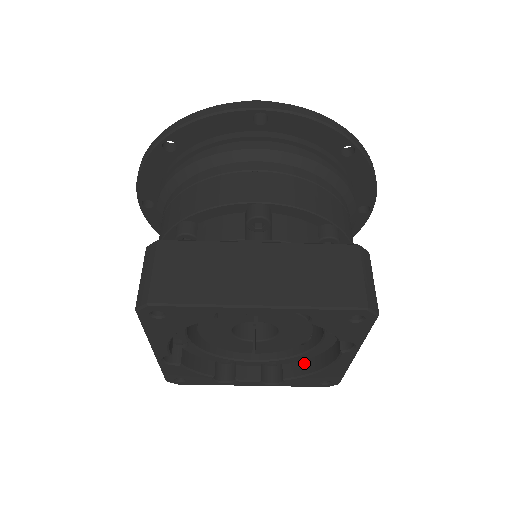
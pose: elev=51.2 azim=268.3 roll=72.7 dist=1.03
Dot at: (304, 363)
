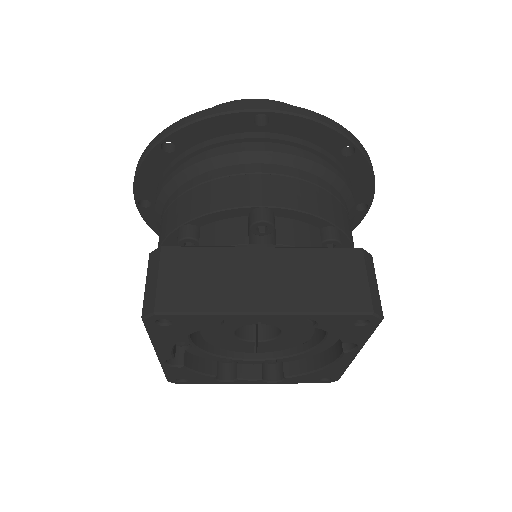
Dot at: (305, 361)
